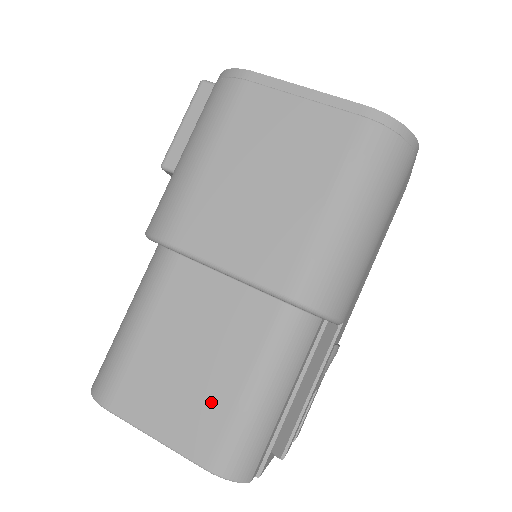
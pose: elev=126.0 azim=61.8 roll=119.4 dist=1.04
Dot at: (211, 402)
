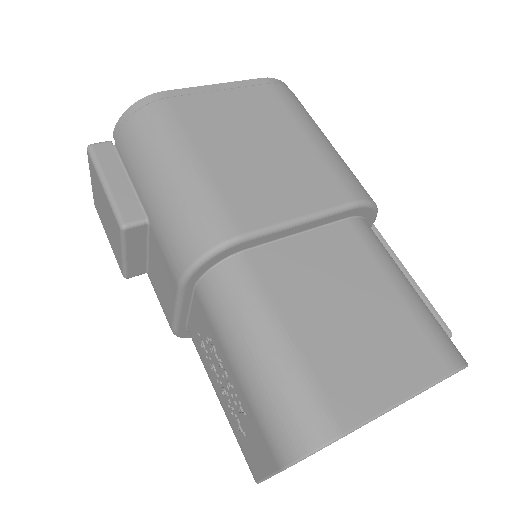
Dot at: (396, 324)
